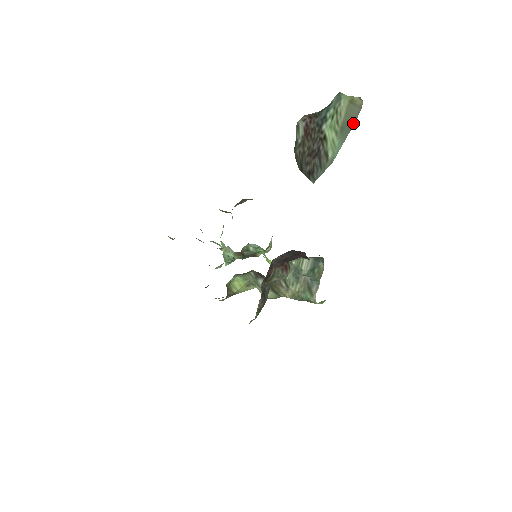
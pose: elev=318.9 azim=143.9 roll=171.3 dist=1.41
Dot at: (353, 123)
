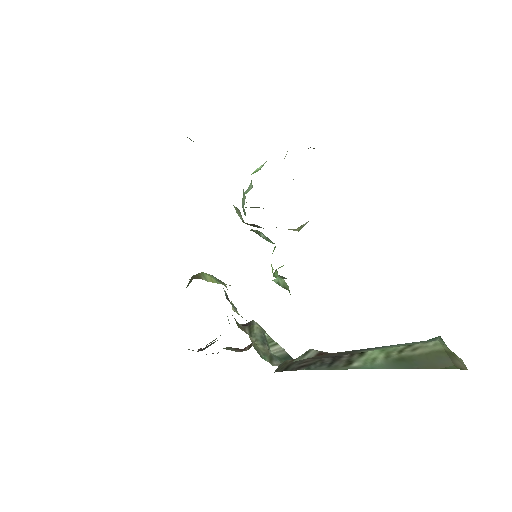
Dot at: (426, 367)
